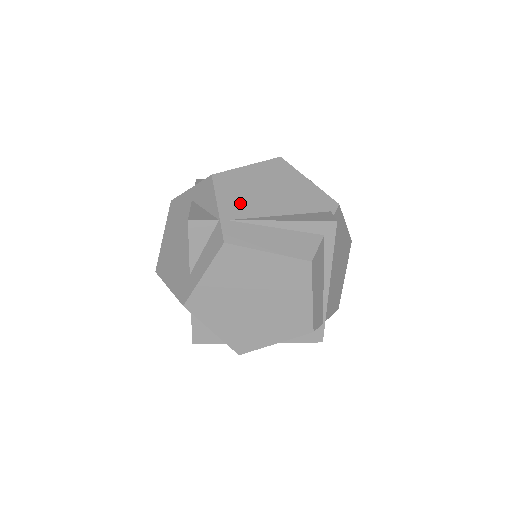
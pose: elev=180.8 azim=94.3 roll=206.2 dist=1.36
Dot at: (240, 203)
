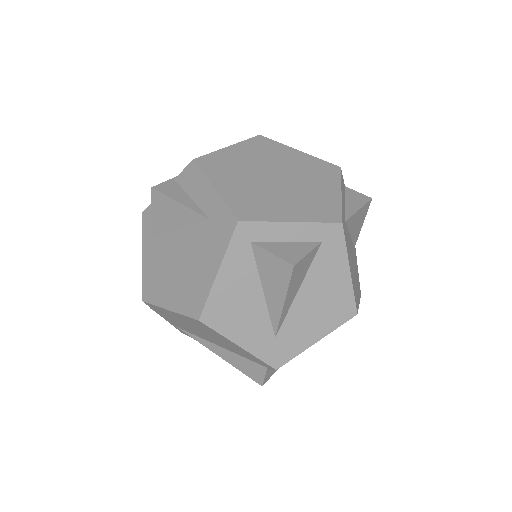
Dot at: (180, 325)
